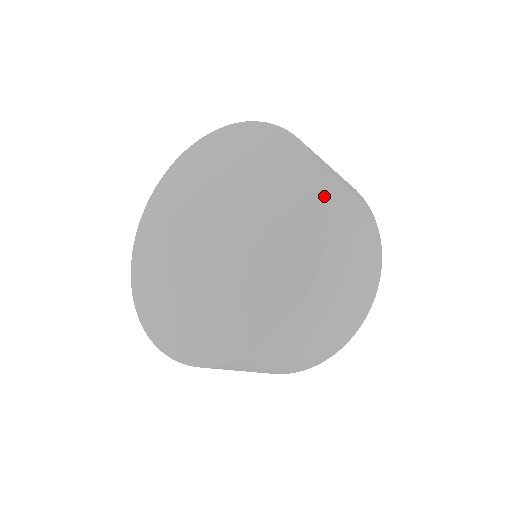
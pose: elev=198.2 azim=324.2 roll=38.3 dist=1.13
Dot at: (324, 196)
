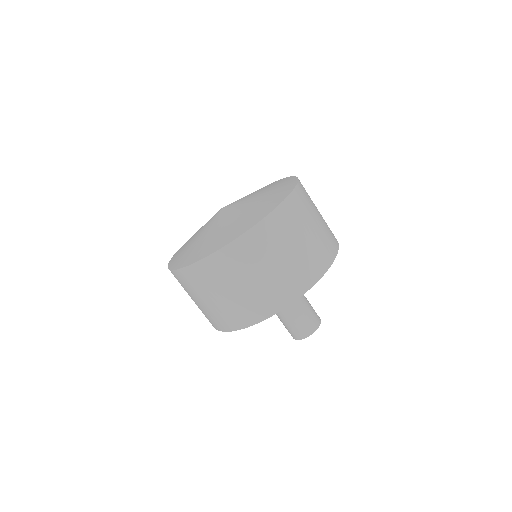
Dot at: (296, 183)
